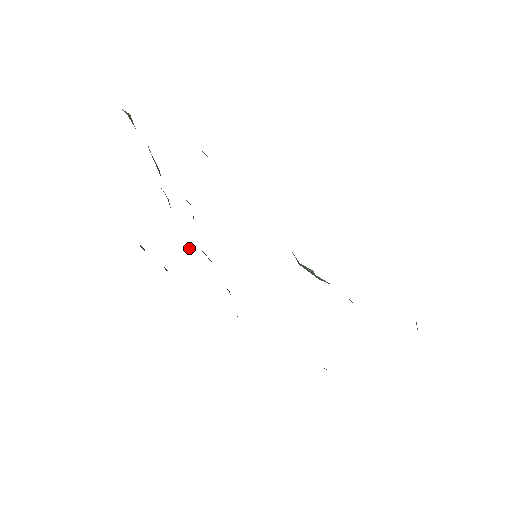
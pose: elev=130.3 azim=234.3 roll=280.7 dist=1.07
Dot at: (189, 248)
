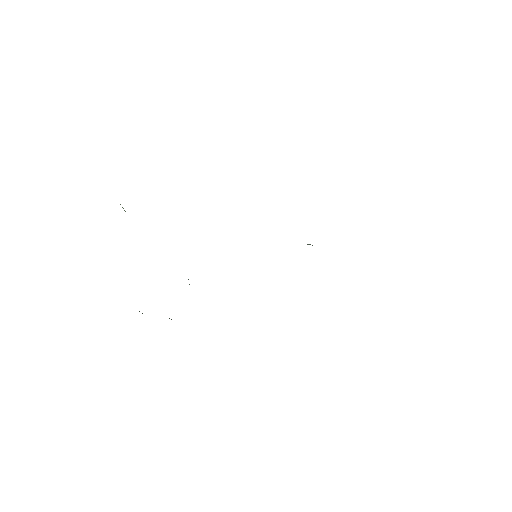
Dot at: (189, 284)
